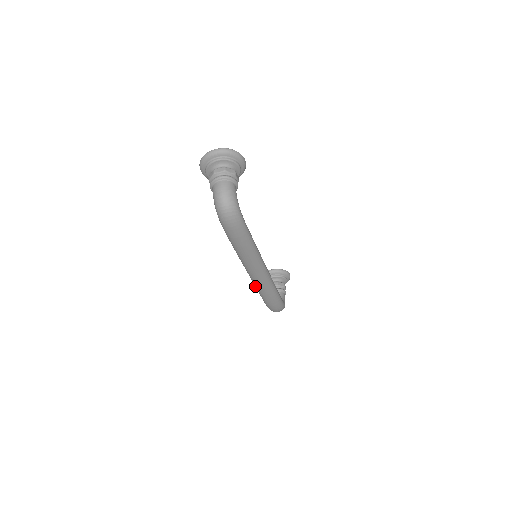
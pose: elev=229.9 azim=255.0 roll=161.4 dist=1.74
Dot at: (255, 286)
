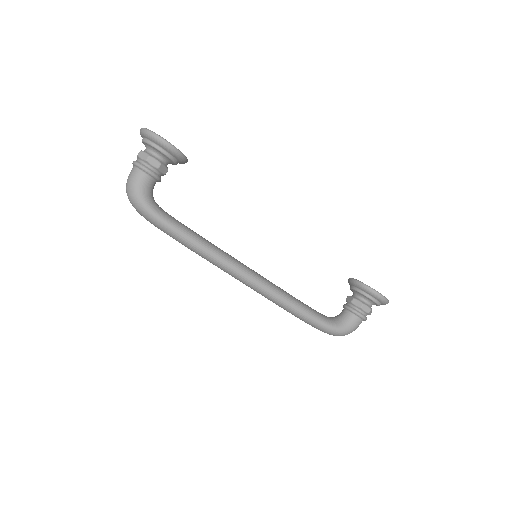
Dot at: occluded
